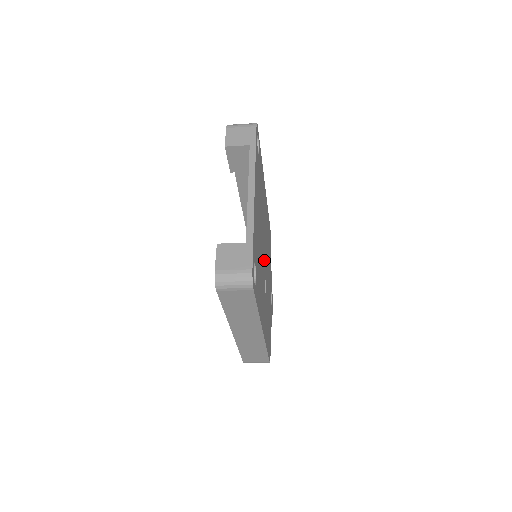
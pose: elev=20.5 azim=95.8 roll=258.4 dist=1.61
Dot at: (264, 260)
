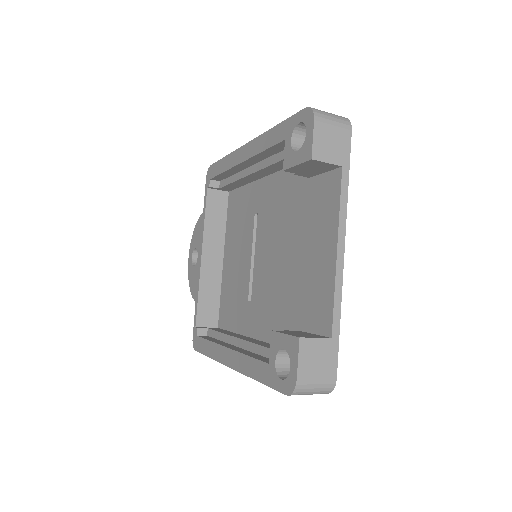
Dot at: occluded
